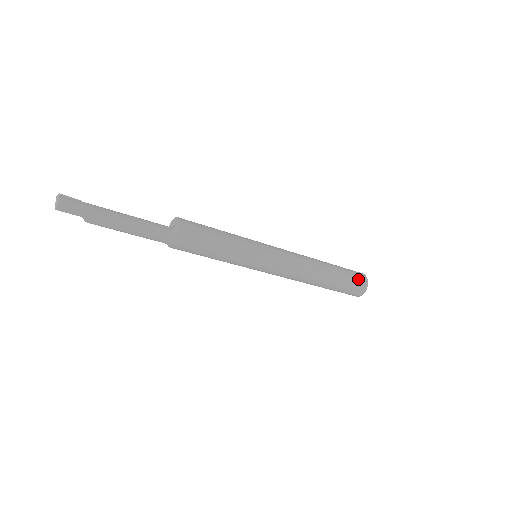
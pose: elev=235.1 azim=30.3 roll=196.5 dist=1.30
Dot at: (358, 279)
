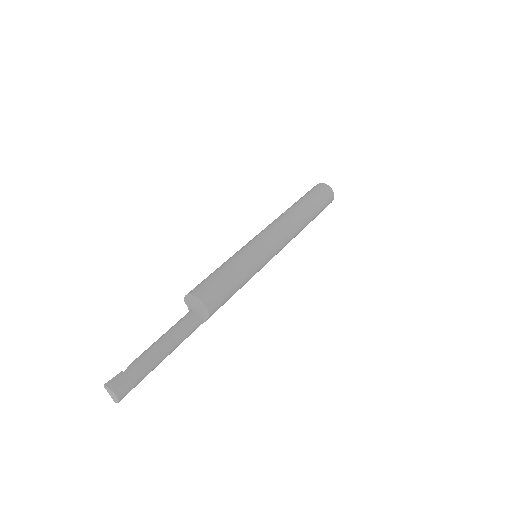
Dot at: (328, 204)
